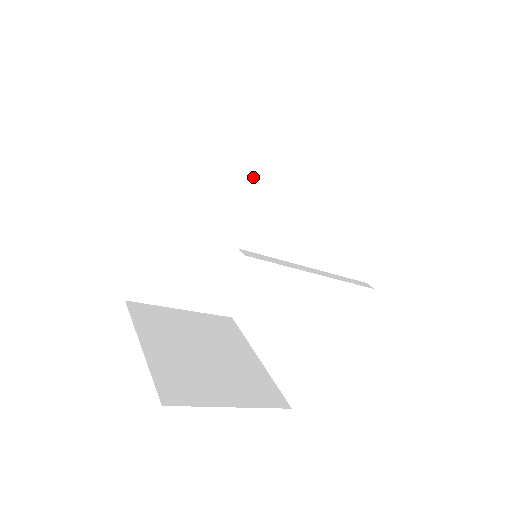
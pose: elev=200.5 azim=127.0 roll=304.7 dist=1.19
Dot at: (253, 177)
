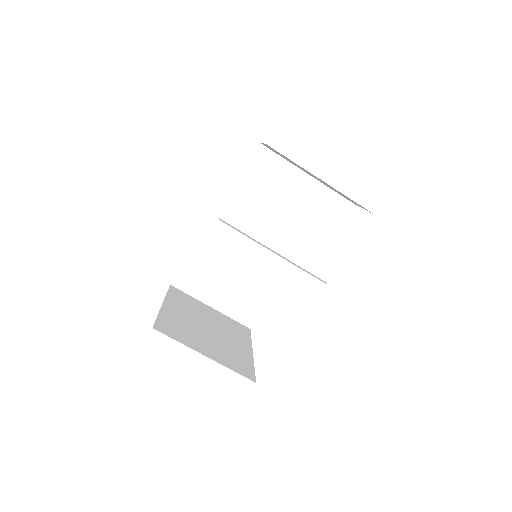
Dot at: (279, 213)
